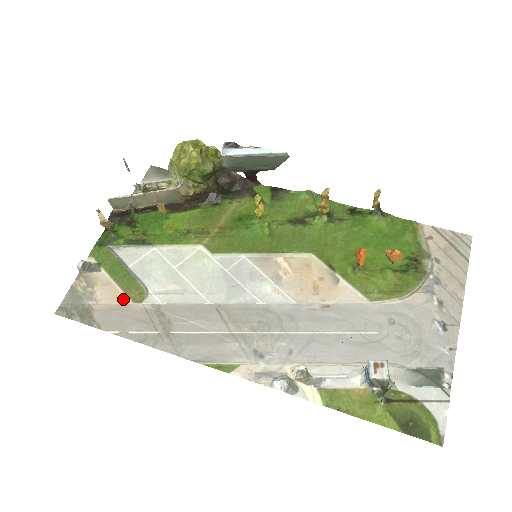
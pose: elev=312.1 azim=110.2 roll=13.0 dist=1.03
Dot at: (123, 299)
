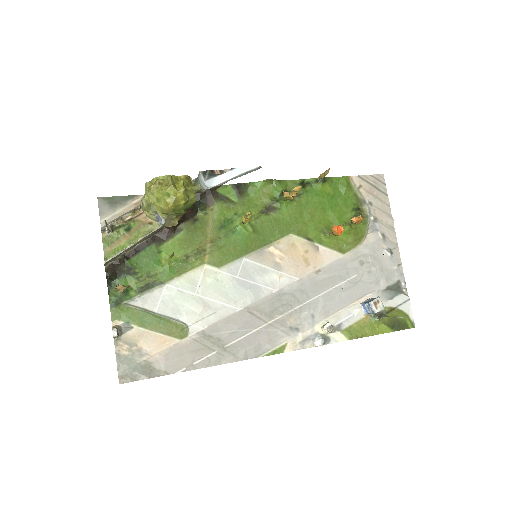
Dot at: (170, 341)
